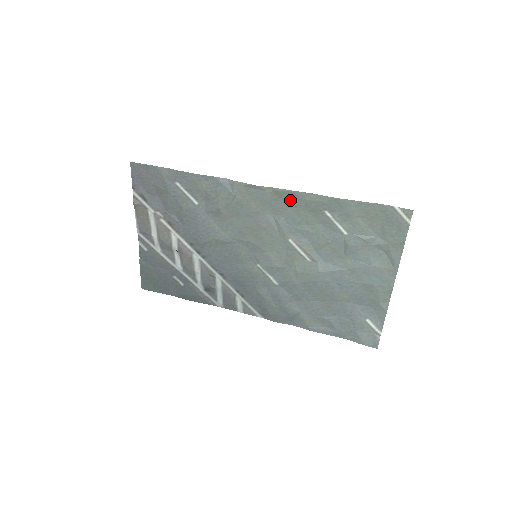
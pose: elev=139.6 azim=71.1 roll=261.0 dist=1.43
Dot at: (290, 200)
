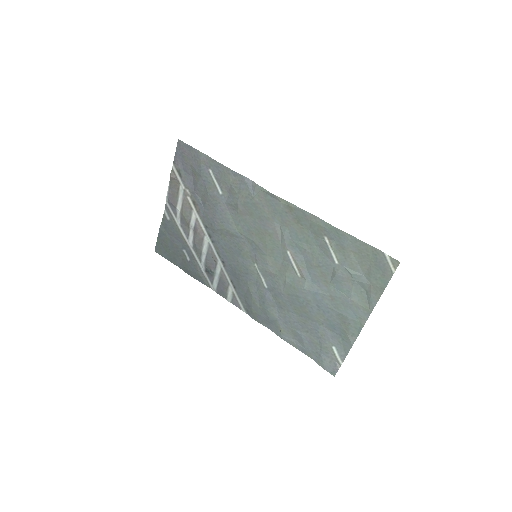
Dot at: (298, 217)
